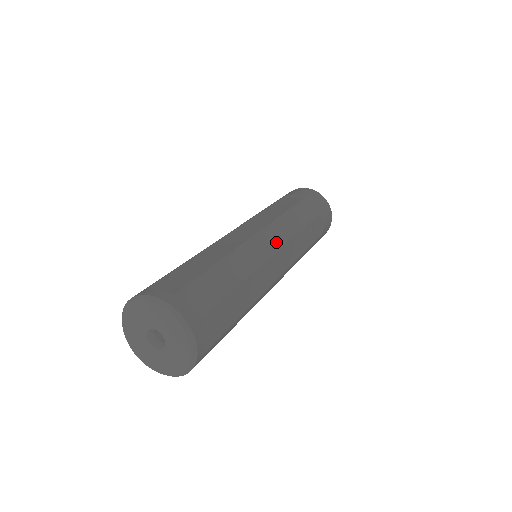
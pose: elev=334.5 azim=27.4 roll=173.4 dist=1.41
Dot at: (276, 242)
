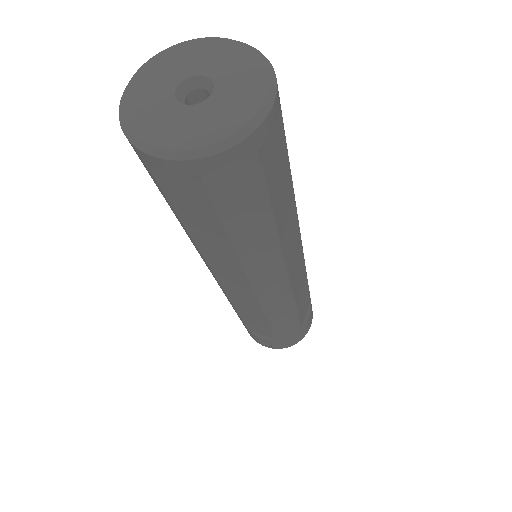
Dot at: occluded
